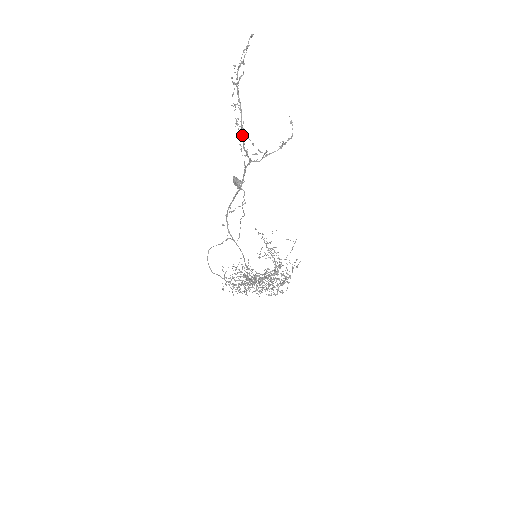
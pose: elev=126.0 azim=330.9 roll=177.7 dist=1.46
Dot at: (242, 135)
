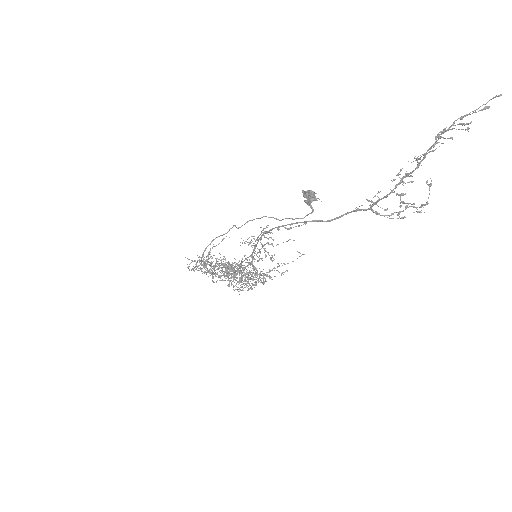
Dot at: occluded
